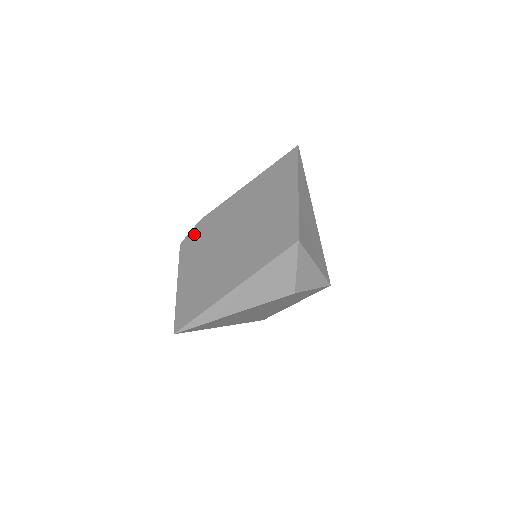
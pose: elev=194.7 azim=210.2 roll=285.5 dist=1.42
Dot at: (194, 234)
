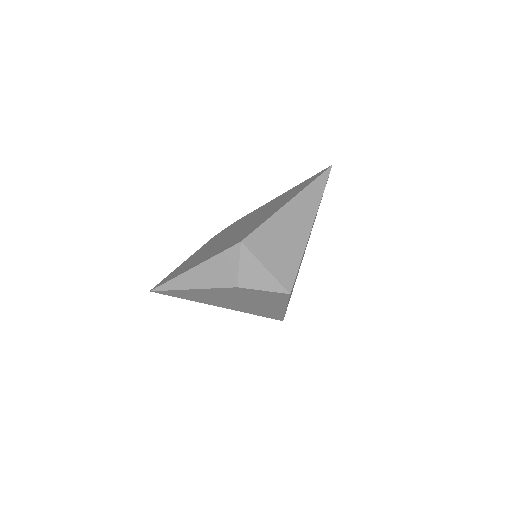
Dot at: (225, 229)
